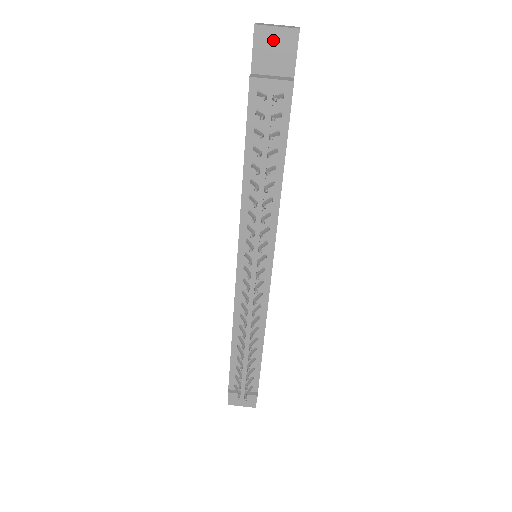
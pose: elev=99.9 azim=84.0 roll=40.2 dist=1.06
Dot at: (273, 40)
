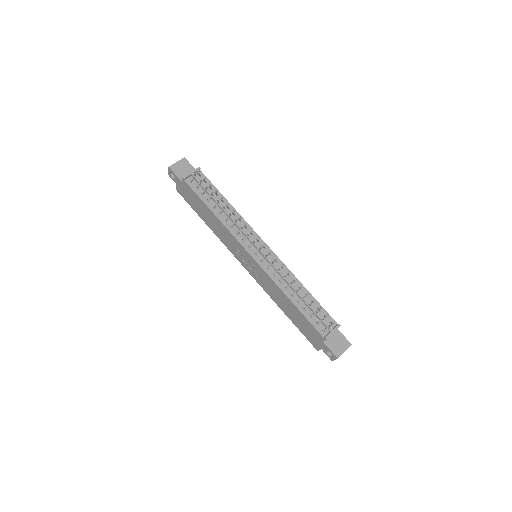
Dot at: (179, 167)
